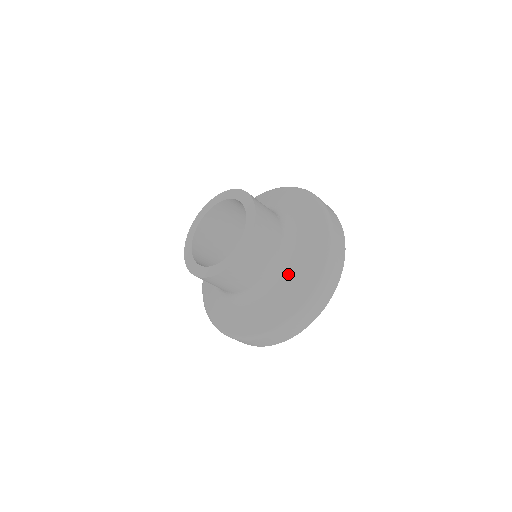
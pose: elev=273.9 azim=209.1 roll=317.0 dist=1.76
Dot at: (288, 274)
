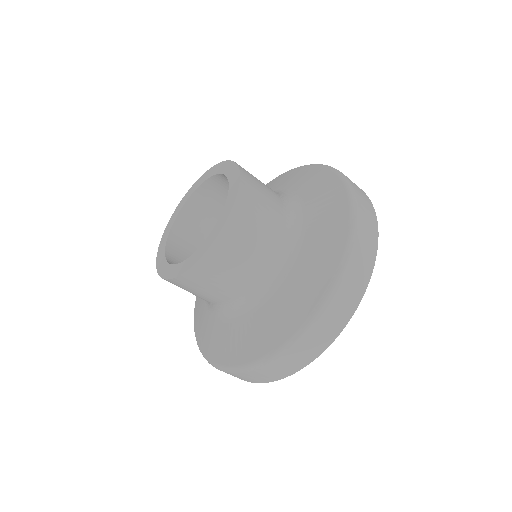
Dot at: (269, 302)
